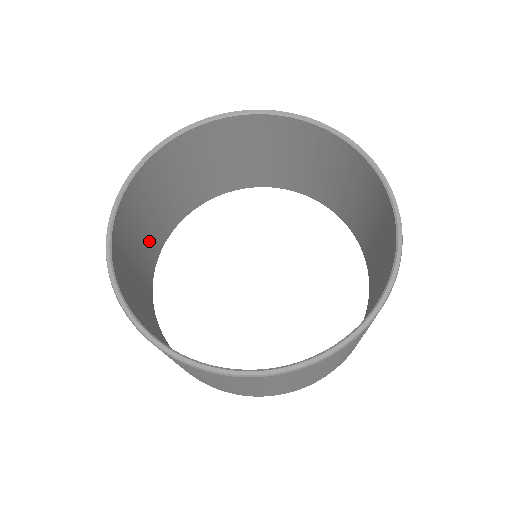
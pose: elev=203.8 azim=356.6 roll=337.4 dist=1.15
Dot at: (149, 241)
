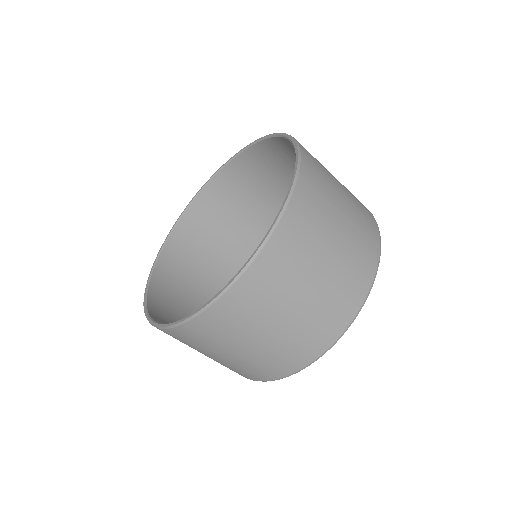
Dot at: occluded
